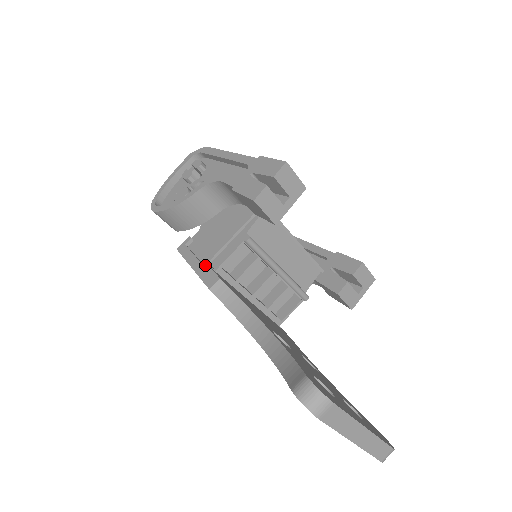
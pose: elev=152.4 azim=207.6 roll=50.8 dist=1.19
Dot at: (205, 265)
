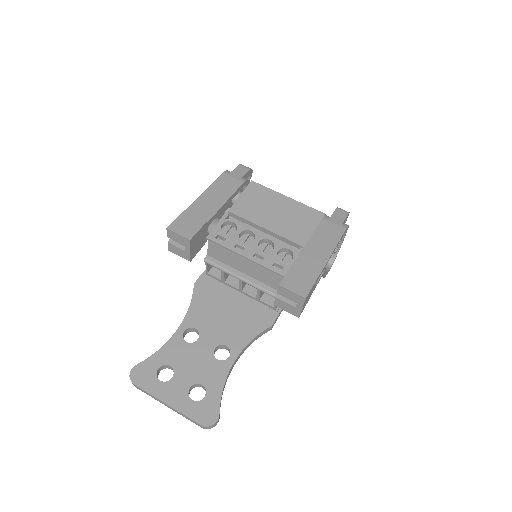
Dot at: occluded
